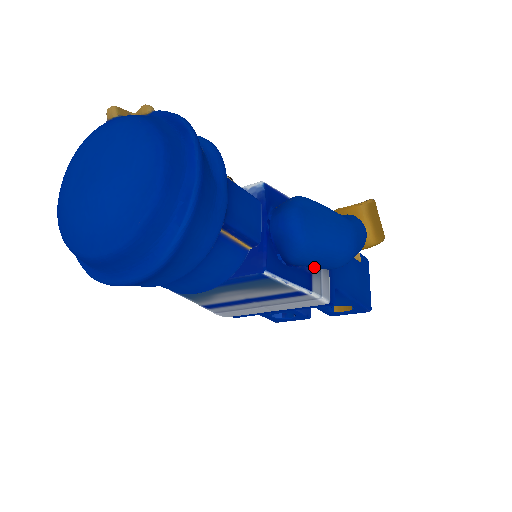
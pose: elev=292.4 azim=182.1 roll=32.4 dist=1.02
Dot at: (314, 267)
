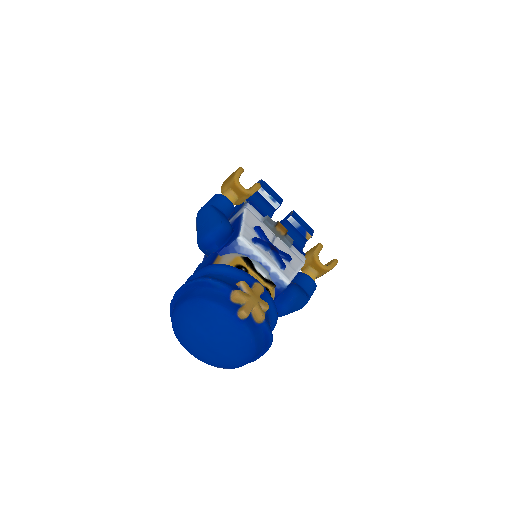
Dot at: occluded
